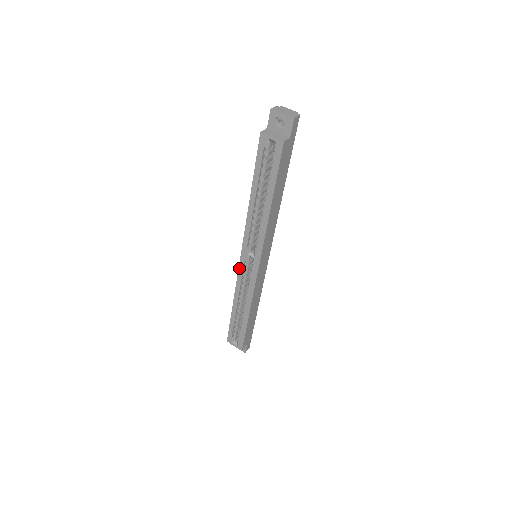
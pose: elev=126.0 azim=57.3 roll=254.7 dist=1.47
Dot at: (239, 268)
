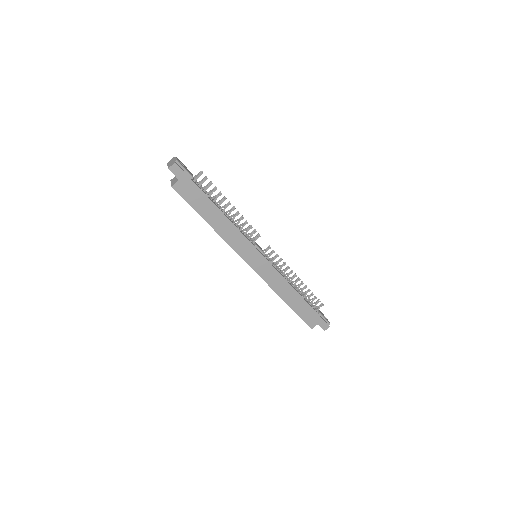
Dot at: occluded
